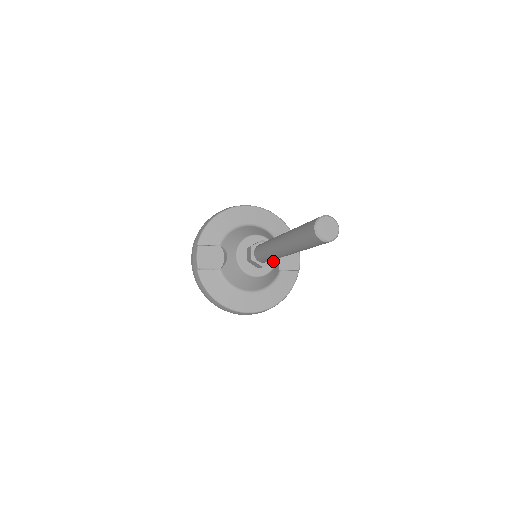
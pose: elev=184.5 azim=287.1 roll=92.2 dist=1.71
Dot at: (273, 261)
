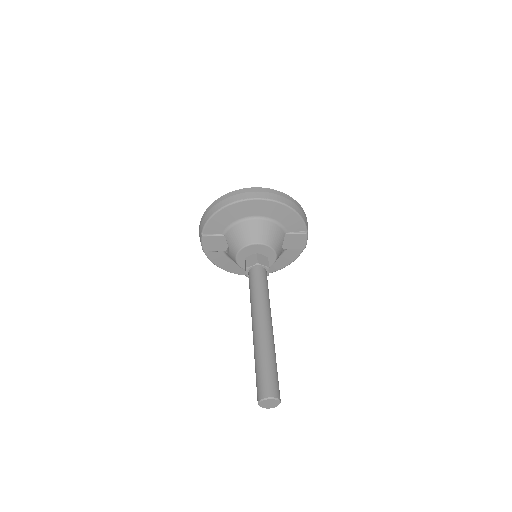
Dot at: (272, 261)
